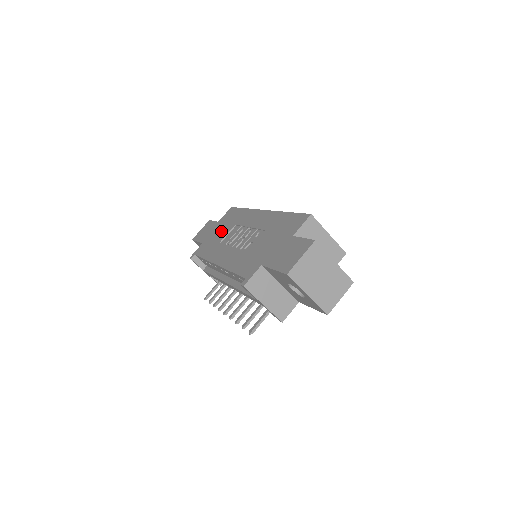
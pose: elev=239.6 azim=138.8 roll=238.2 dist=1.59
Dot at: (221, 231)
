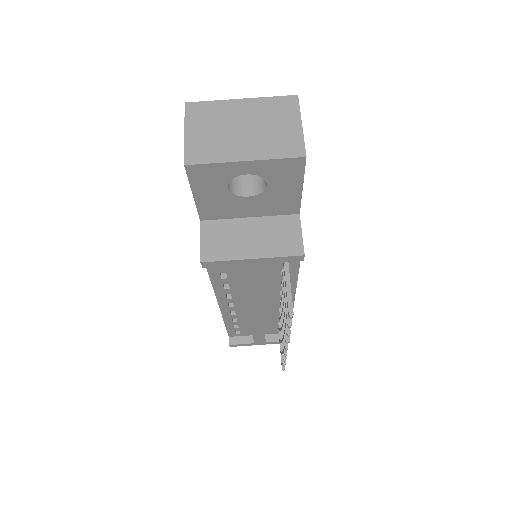
Dot at: occluded
